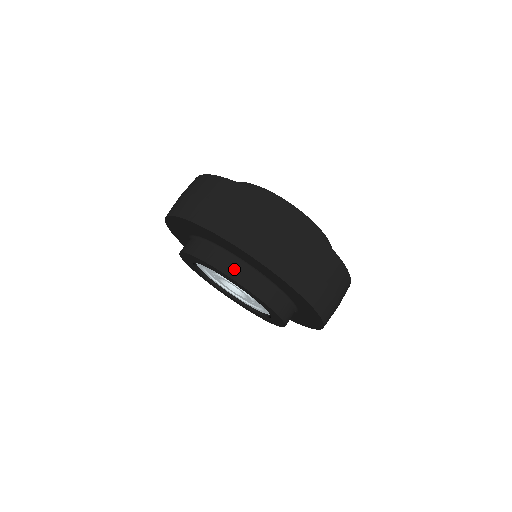
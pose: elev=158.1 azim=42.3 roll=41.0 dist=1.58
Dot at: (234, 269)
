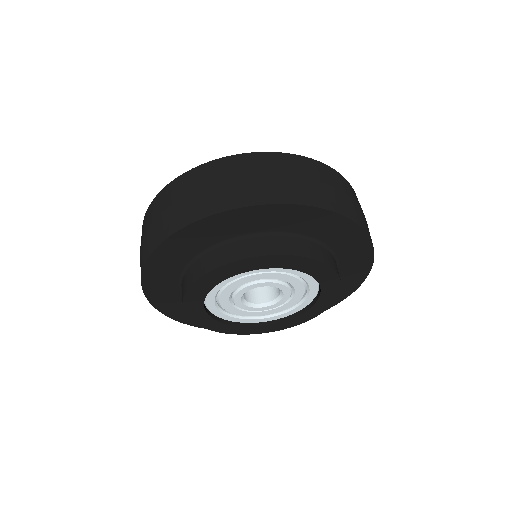
Dot at: (312, 250)
